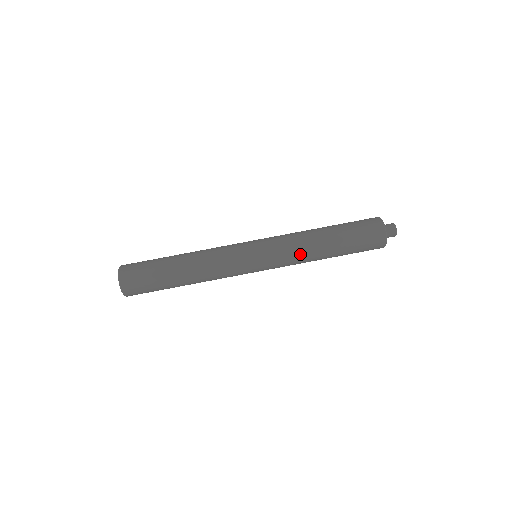
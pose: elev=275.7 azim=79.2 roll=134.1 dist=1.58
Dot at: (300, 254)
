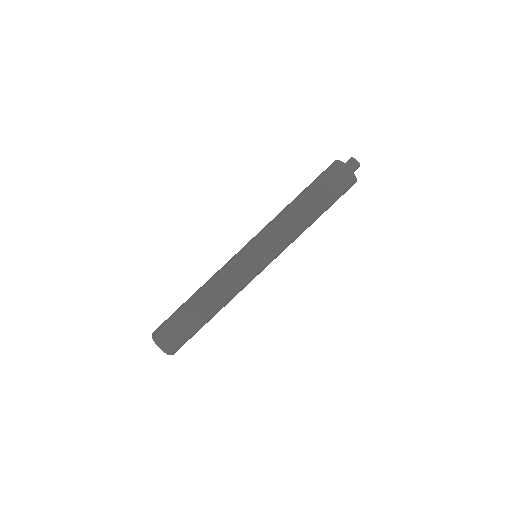
Dot at: (282, 223)
